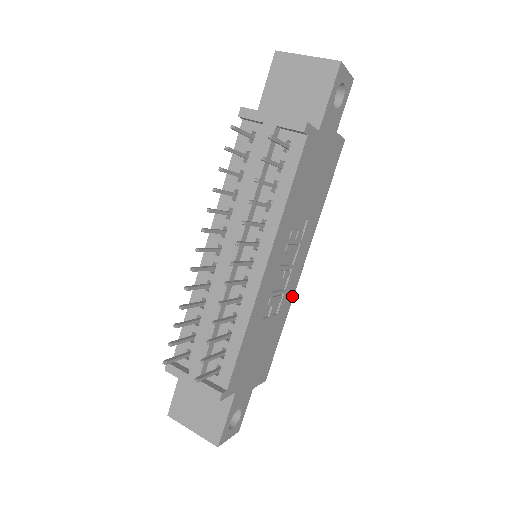
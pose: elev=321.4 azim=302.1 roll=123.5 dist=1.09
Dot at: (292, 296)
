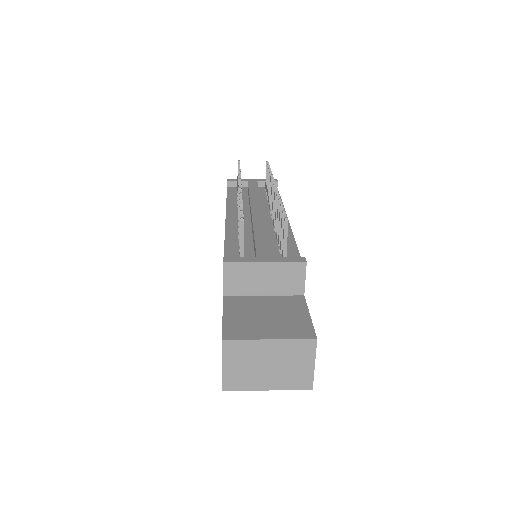
Dot at: occluded
